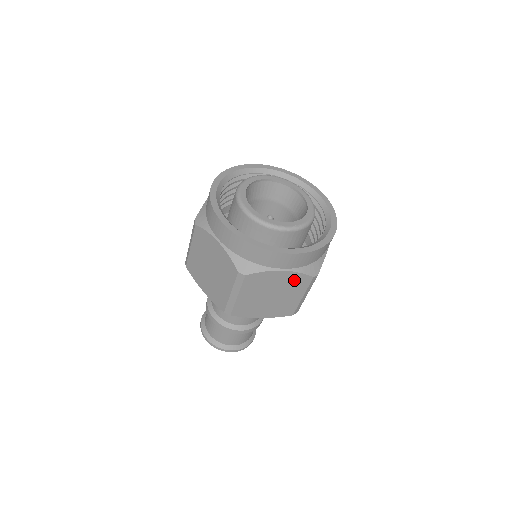
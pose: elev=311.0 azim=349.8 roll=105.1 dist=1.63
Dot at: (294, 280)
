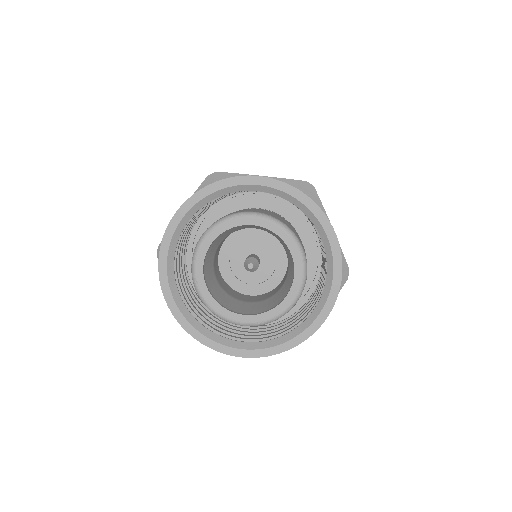
Dot at: occluded
